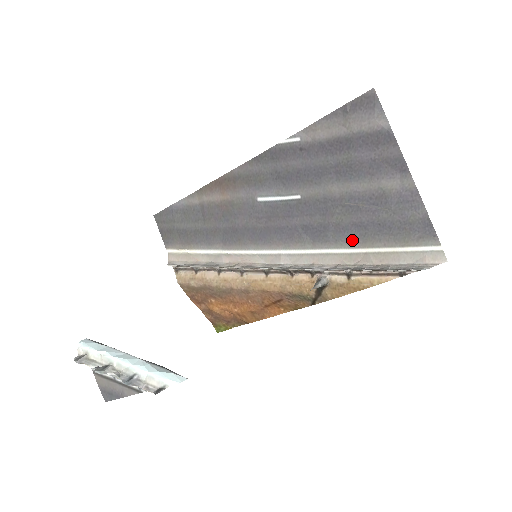
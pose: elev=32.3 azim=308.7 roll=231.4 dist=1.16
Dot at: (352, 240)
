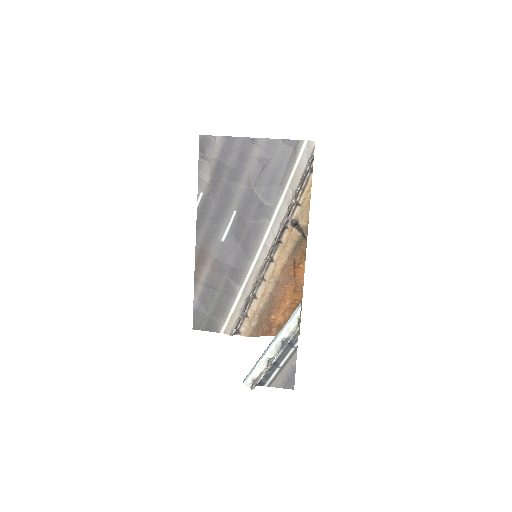
Dot at: (277, 192)
